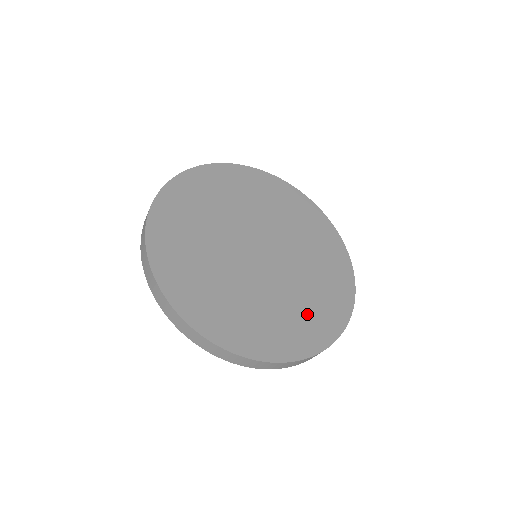
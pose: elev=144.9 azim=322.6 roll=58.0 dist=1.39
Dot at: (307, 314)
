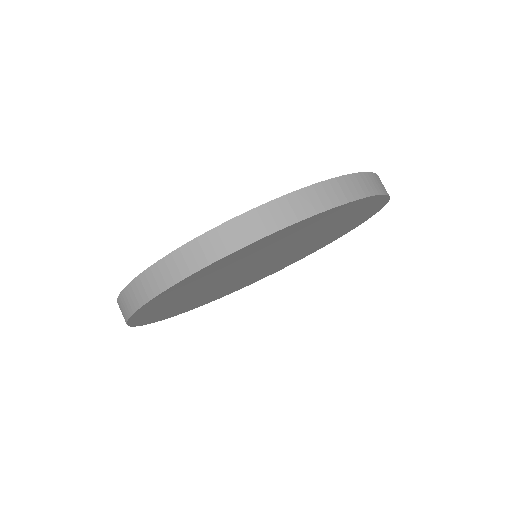
Dot at: occluded
